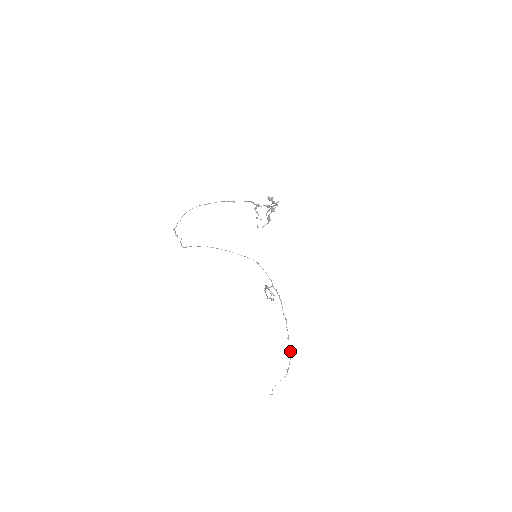
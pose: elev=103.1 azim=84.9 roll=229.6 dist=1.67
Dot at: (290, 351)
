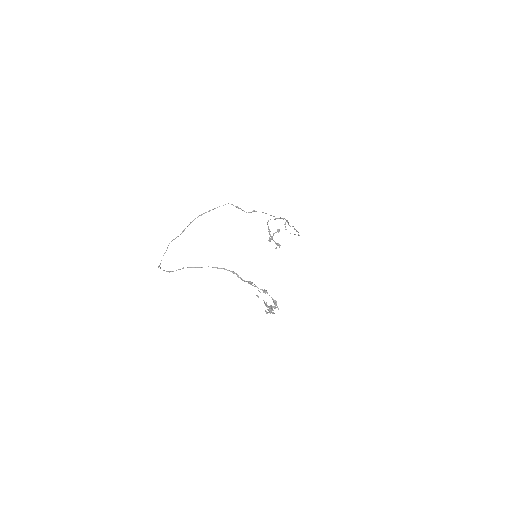
Dot at: occluded
